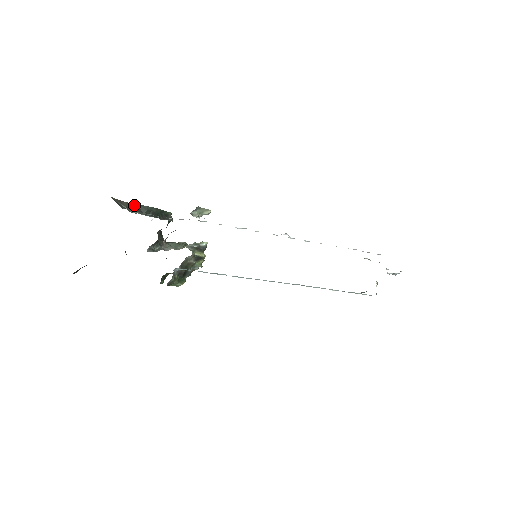
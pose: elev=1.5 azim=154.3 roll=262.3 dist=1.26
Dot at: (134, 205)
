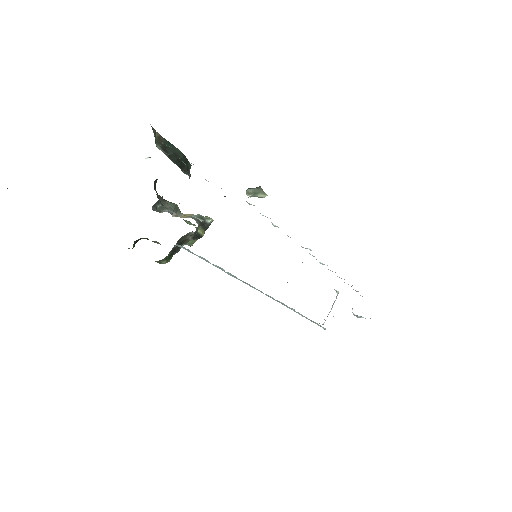
Dot at: (161, 138)
